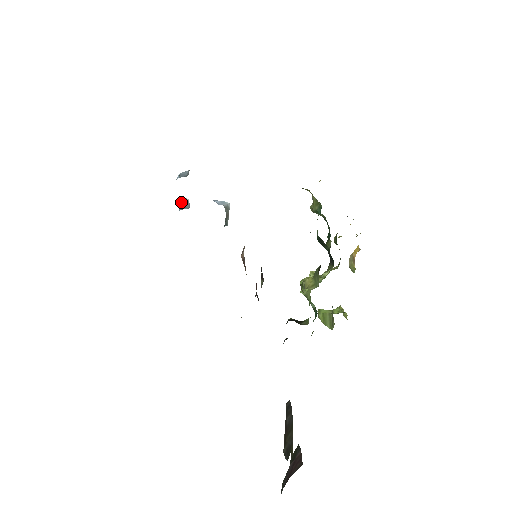
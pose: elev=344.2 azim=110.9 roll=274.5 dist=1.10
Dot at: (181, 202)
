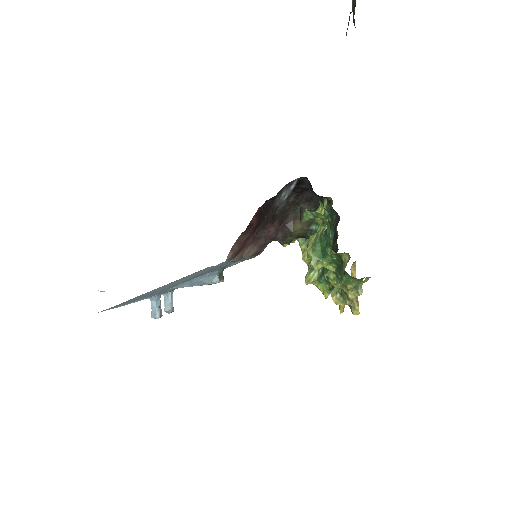
Dot at: (159, 303)
